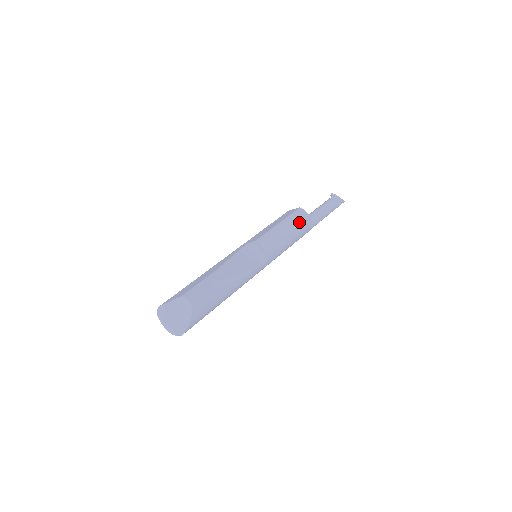
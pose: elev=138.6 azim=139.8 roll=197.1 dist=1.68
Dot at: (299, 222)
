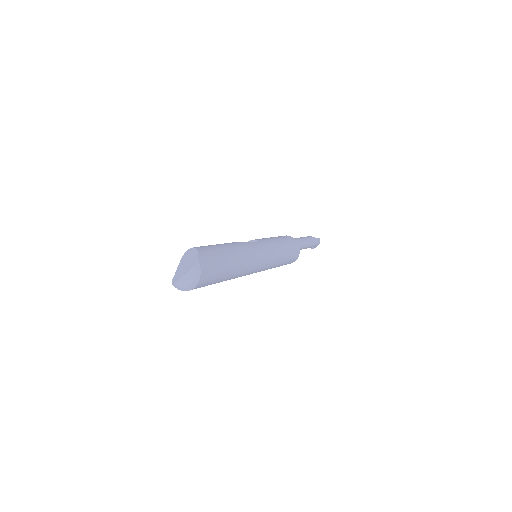
Dot at: occluded
